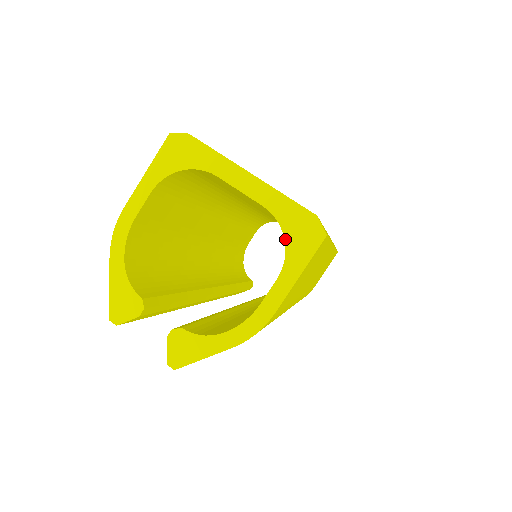
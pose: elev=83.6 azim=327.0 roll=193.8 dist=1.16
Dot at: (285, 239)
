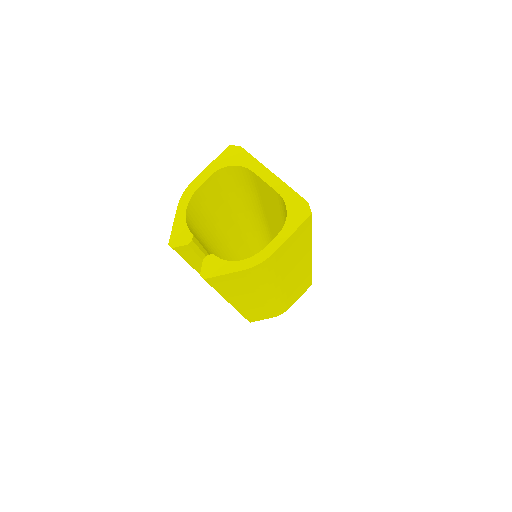
Dot at: (287, 212)
